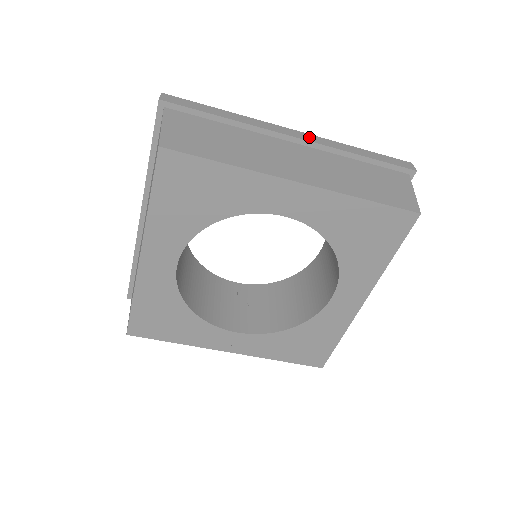
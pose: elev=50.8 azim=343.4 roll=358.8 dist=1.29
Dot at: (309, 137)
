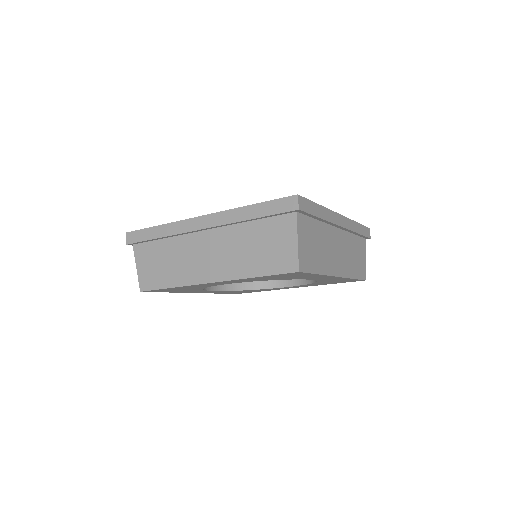
Dot at: (345, 222)
